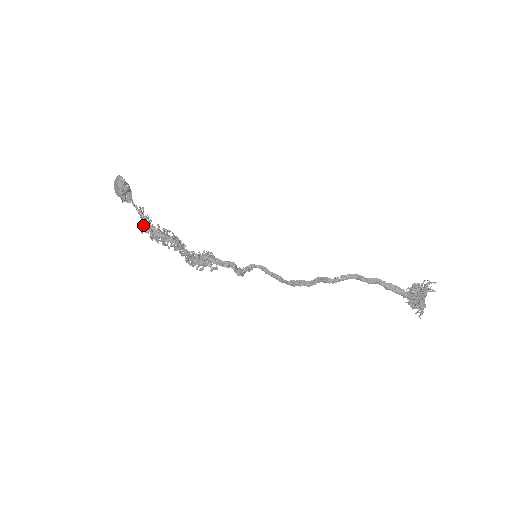
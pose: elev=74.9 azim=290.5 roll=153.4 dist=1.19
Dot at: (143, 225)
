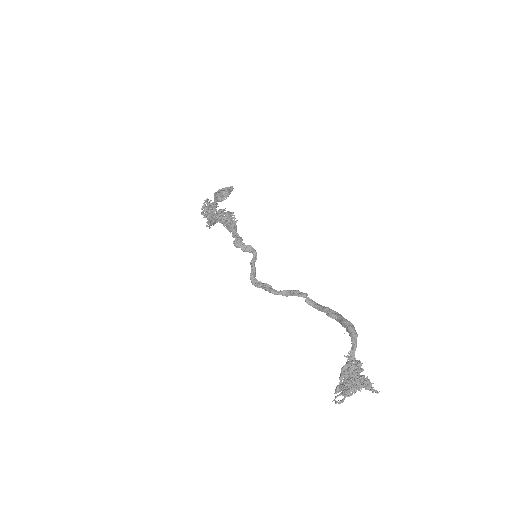
Dot at: occluded
